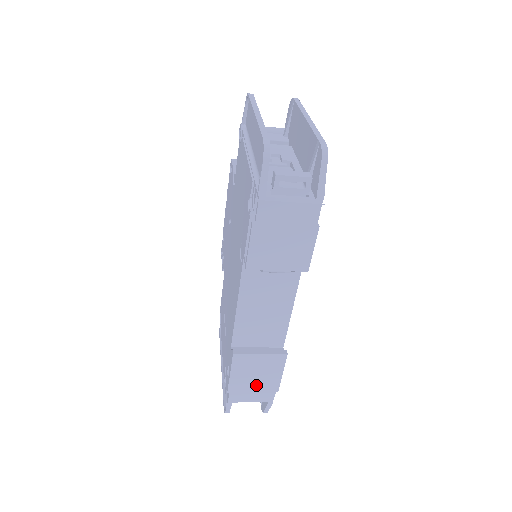
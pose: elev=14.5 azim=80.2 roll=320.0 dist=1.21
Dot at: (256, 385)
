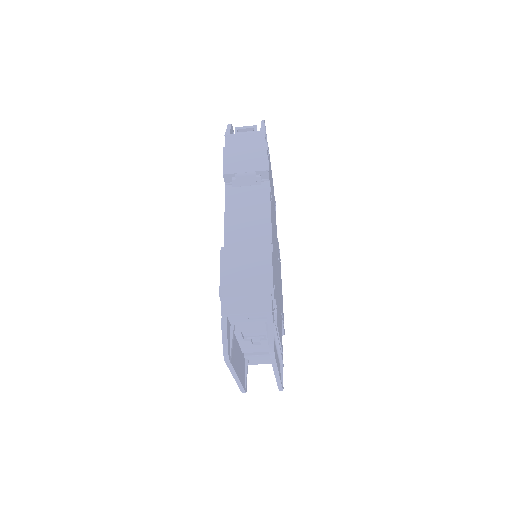
Dot at: (248, 284)
